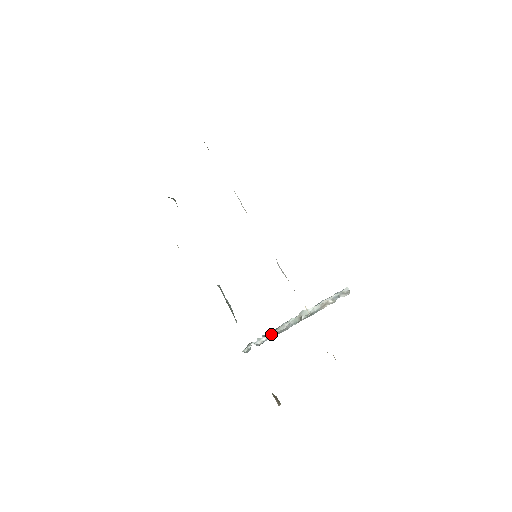
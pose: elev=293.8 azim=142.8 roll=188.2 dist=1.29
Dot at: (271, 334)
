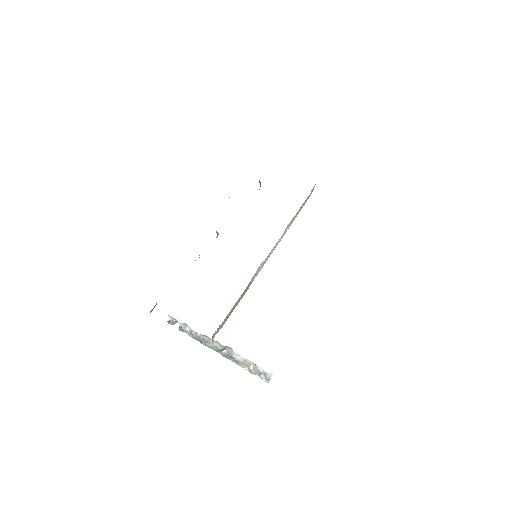
Dot at: (196, 332)
